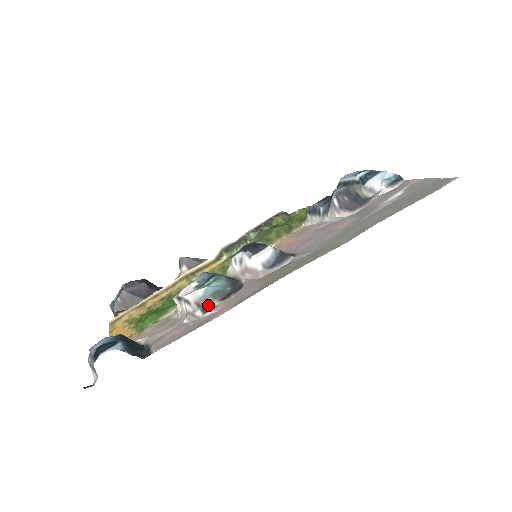
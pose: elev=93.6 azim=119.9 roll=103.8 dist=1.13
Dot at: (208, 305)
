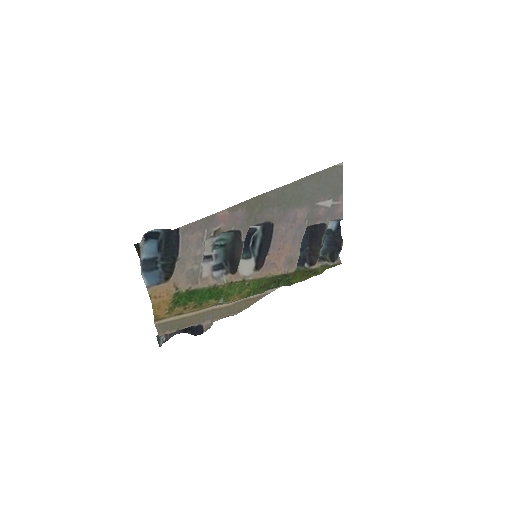
Dot at: occluded
